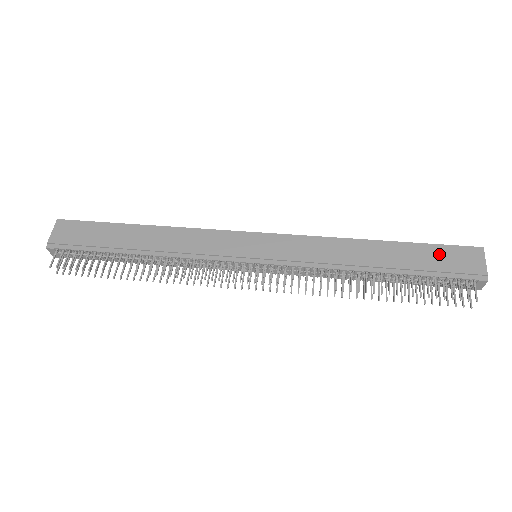
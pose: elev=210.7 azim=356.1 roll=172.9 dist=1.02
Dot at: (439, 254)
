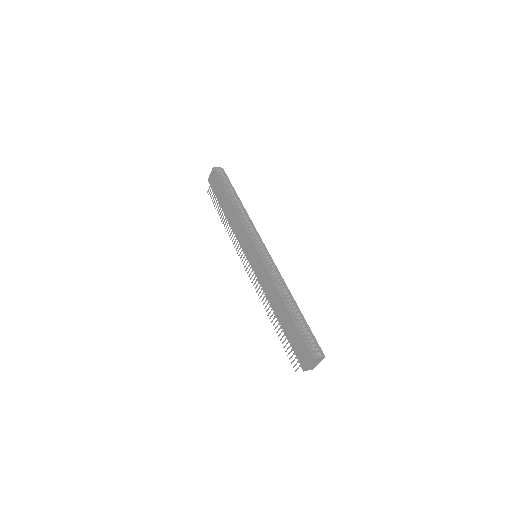
Dot at: (298, 339)
